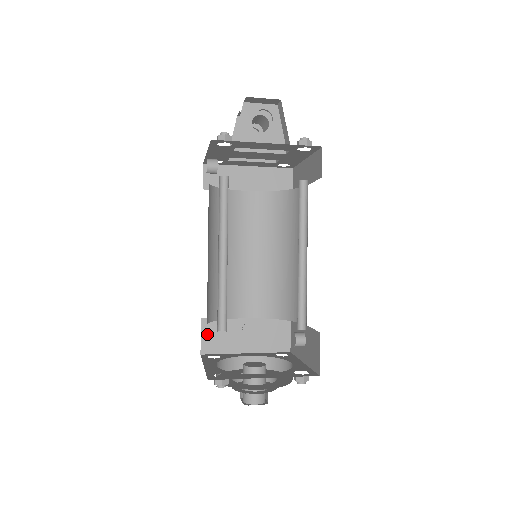
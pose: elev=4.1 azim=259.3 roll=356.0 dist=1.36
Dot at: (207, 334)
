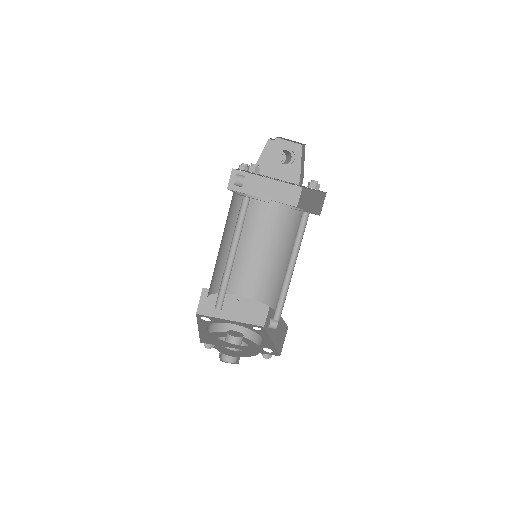
Dot at: (204, 300)
